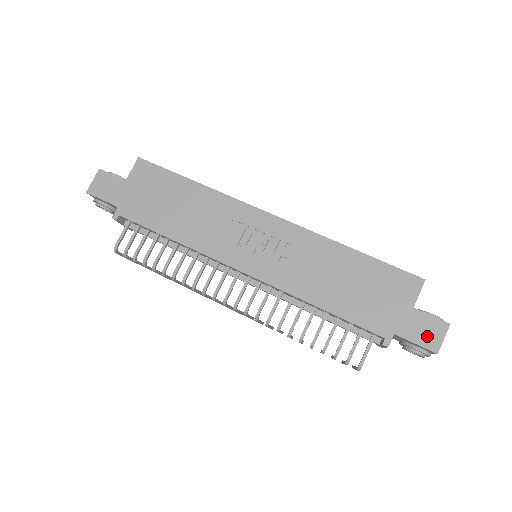
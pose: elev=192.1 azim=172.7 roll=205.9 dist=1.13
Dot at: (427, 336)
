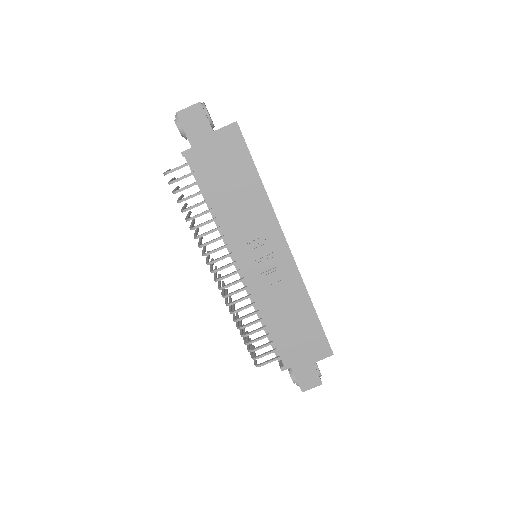
Dot at: (306, 381)
